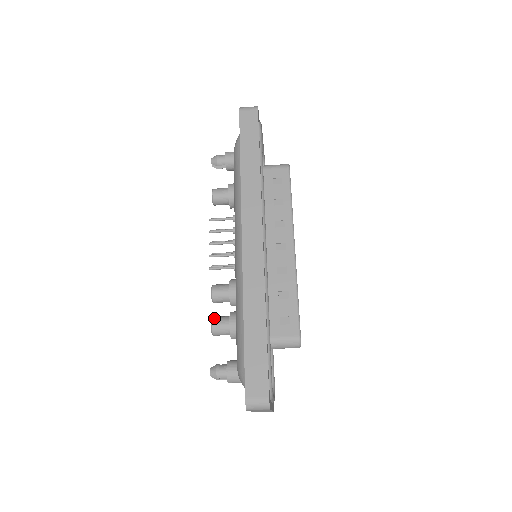
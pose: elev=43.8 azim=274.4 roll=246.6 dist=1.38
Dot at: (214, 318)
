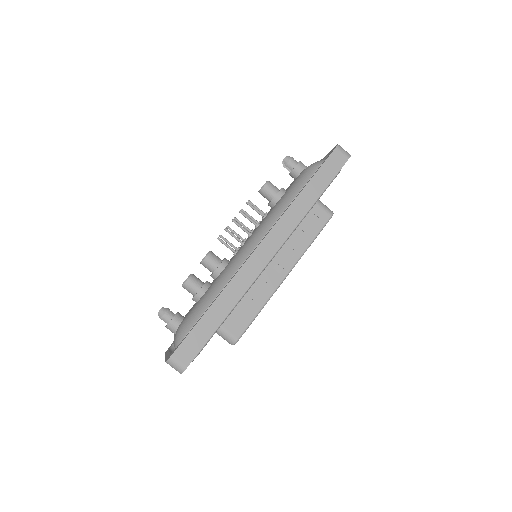
Dot at: (192, 276)
